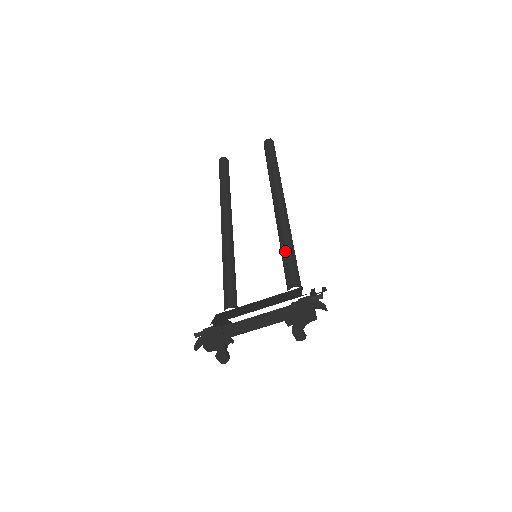
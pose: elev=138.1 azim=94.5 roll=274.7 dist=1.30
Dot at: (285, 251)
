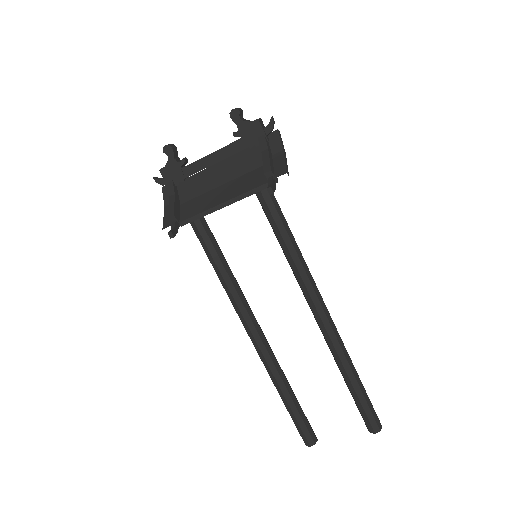
Dot at: occluded
